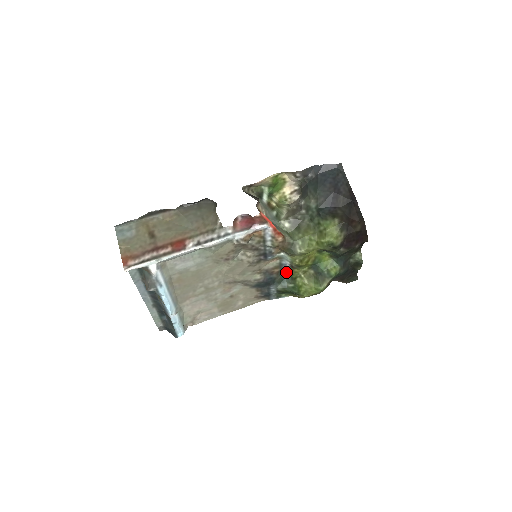
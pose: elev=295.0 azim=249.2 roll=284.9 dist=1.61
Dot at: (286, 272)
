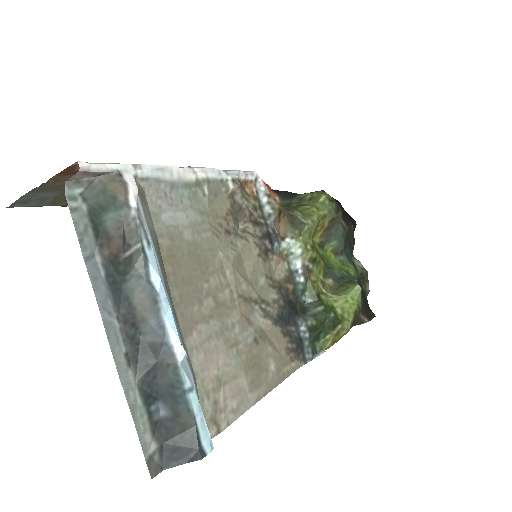
Dot at: (302, 290)
